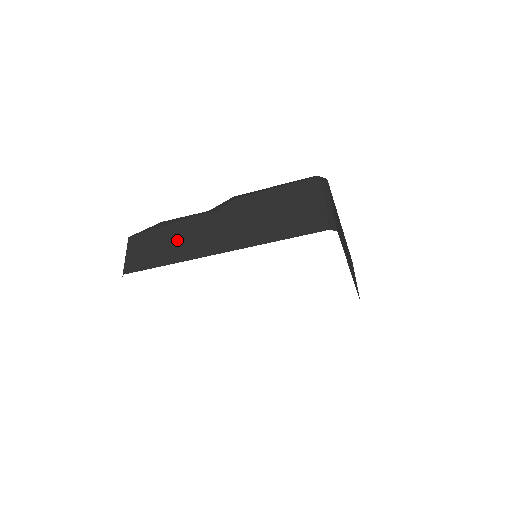
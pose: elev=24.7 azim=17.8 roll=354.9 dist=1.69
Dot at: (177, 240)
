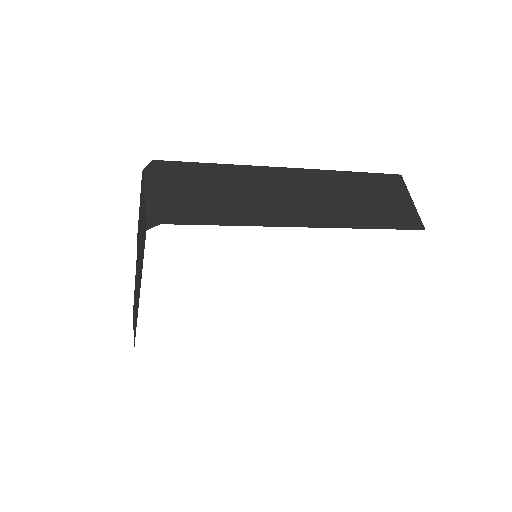
Dot at: (135, 303)
